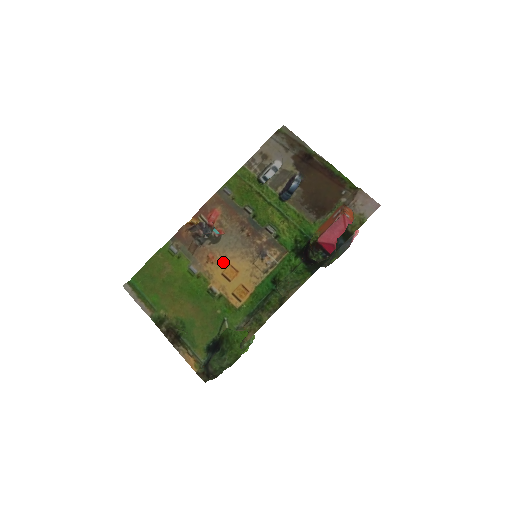
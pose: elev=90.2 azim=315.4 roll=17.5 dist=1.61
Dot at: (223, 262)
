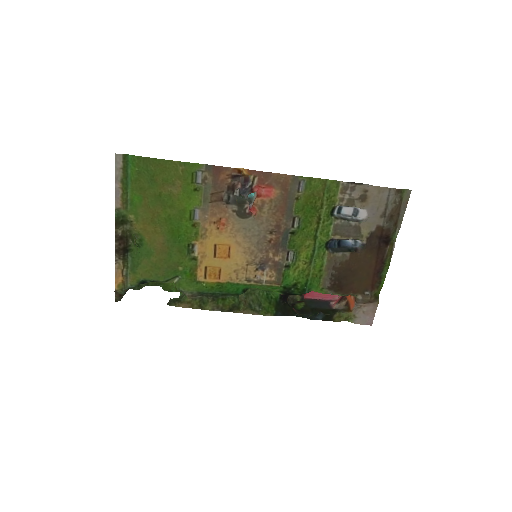
Dot at: (227, 238)
